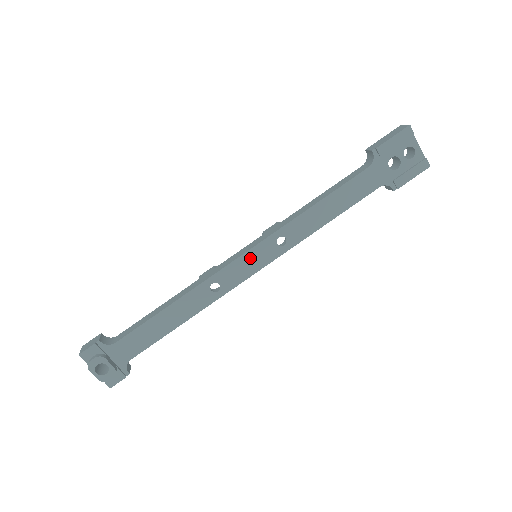
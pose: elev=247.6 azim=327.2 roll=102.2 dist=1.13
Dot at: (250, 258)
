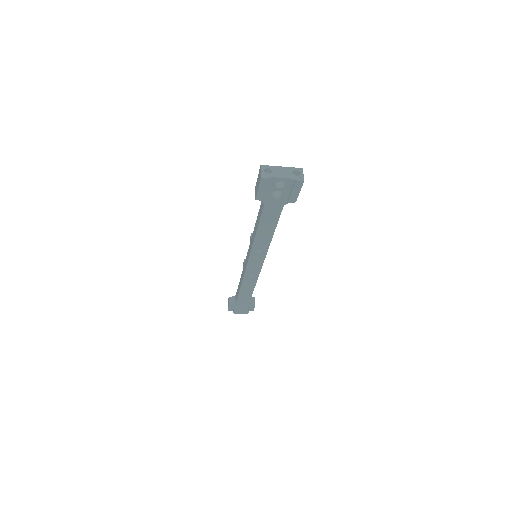
Dot at: (253, 262)
